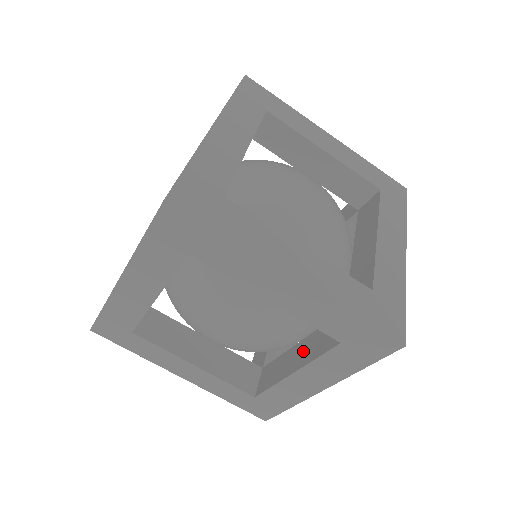
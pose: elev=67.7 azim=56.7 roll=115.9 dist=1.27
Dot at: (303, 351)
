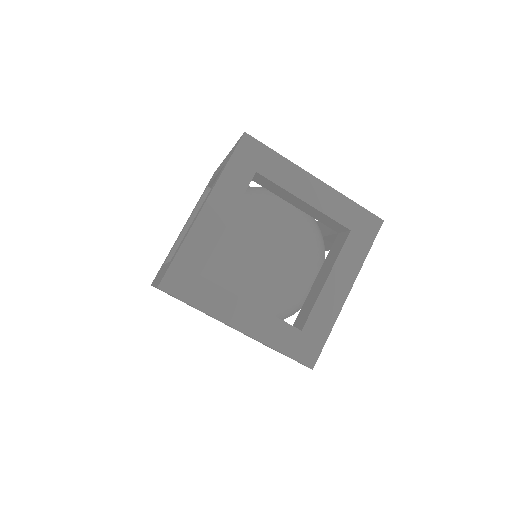
Dot at: (324, 271)
